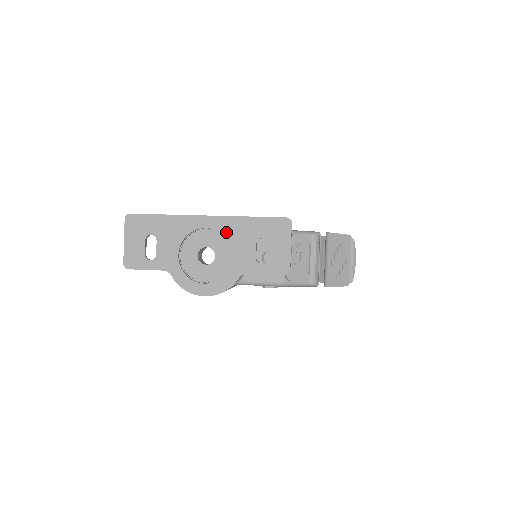
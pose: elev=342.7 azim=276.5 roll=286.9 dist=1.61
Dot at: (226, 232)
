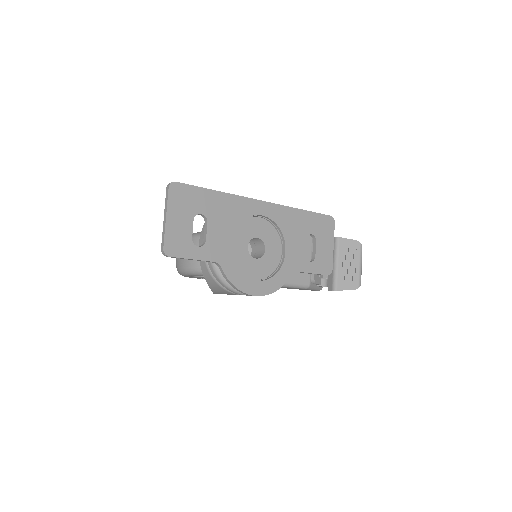
Dot at: (280, 223)
